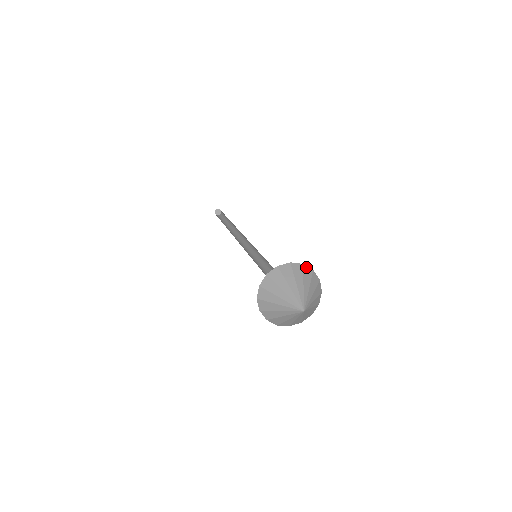
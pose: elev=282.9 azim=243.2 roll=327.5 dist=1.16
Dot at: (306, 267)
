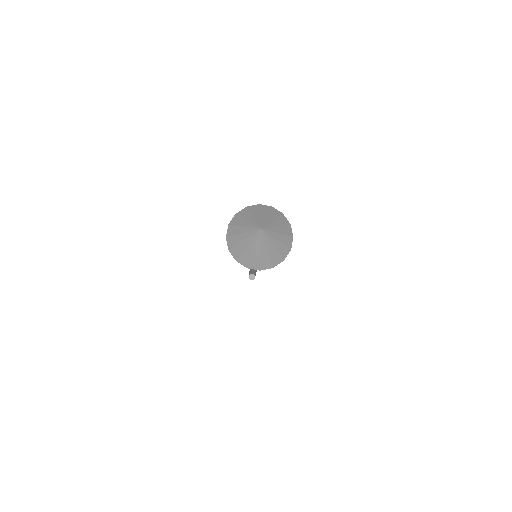
Dot at: (284, 217)
